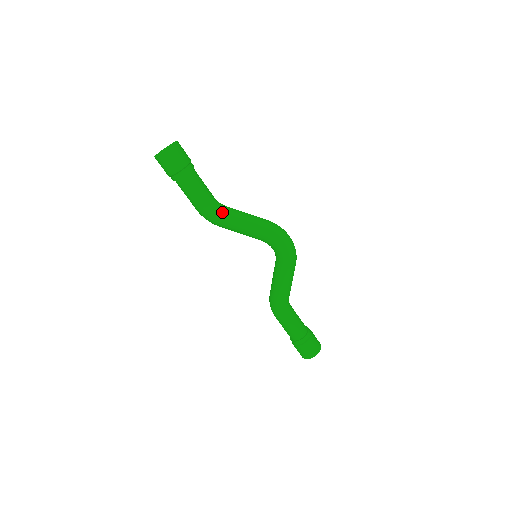
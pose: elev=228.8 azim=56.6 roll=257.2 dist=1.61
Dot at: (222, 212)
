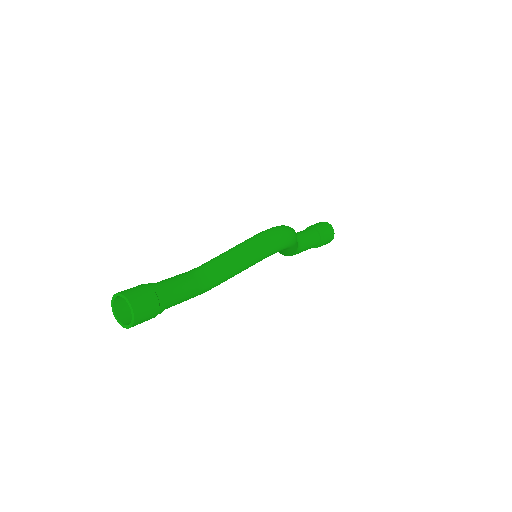
Dot at: (214, 281)
